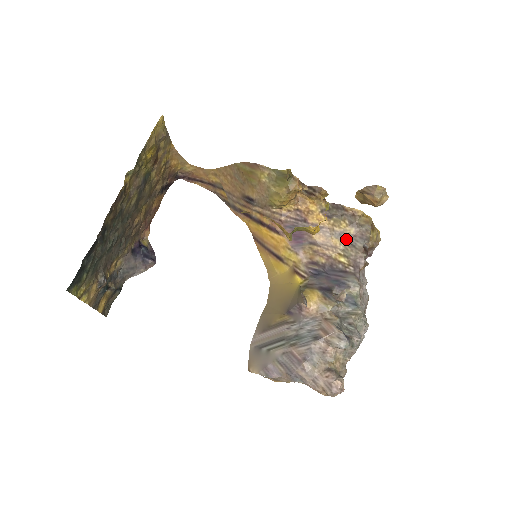
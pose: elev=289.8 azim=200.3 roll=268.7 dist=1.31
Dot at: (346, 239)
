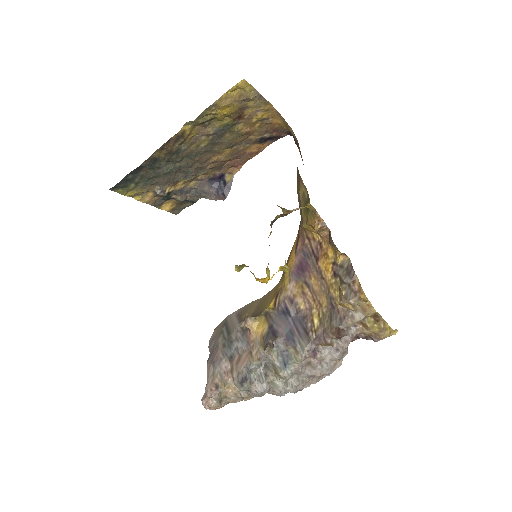
Dot at: (332, 307)
